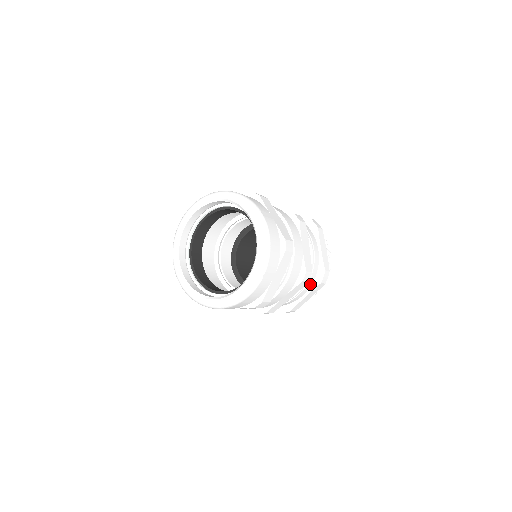
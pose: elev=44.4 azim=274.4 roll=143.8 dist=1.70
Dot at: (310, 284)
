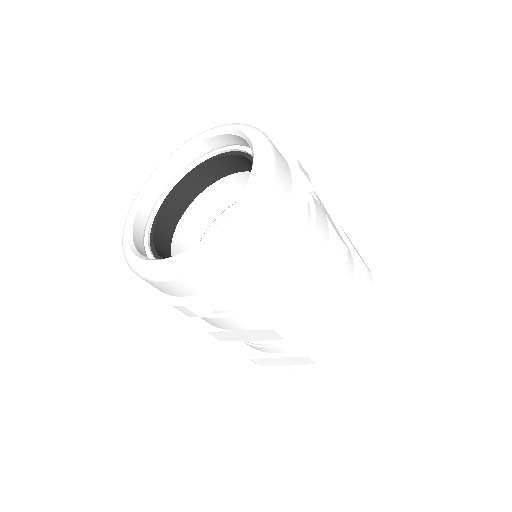
Dot at: (348, 290)
